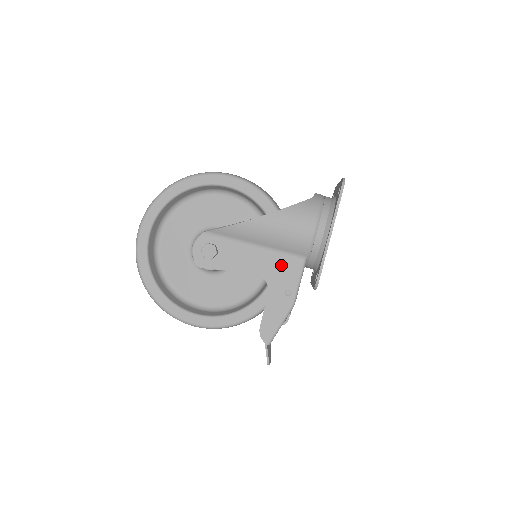
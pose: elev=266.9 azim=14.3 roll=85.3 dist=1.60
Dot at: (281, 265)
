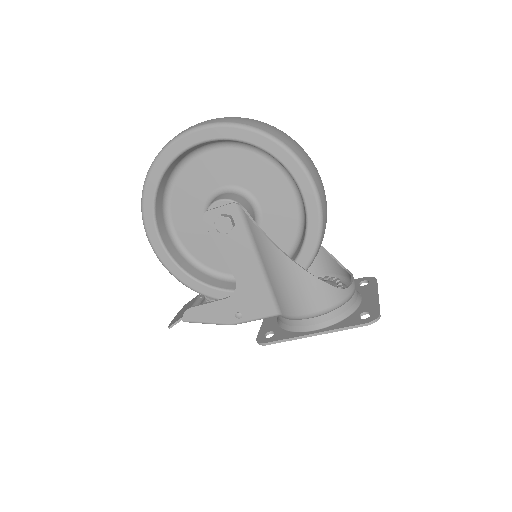
Dot at: (259, 297)
